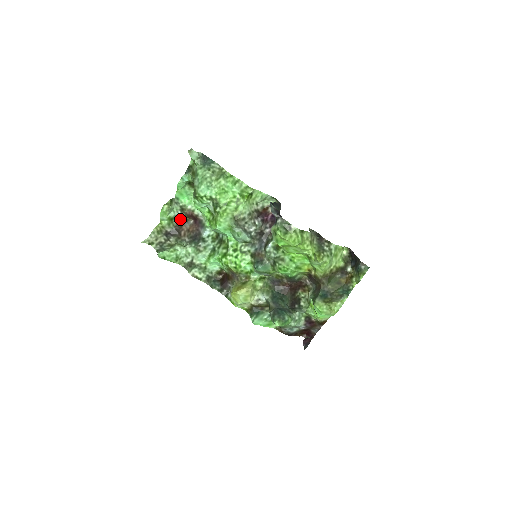
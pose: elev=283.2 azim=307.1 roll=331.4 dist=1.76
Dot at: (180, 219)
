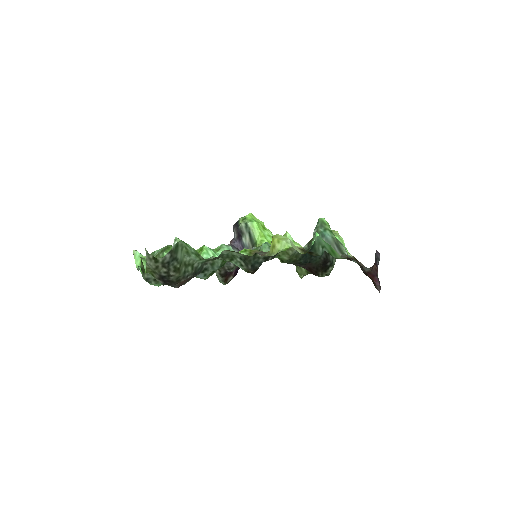
Dot at: occluded
